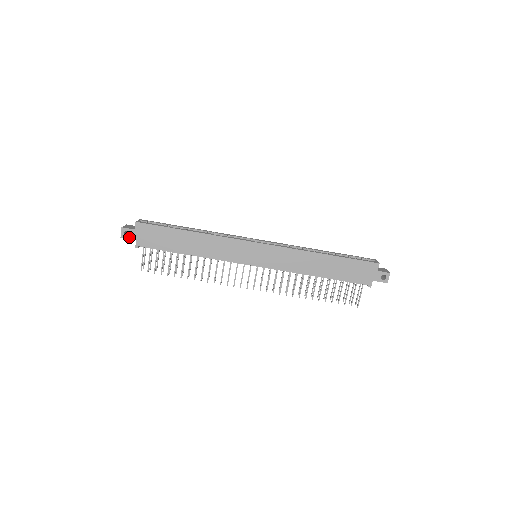
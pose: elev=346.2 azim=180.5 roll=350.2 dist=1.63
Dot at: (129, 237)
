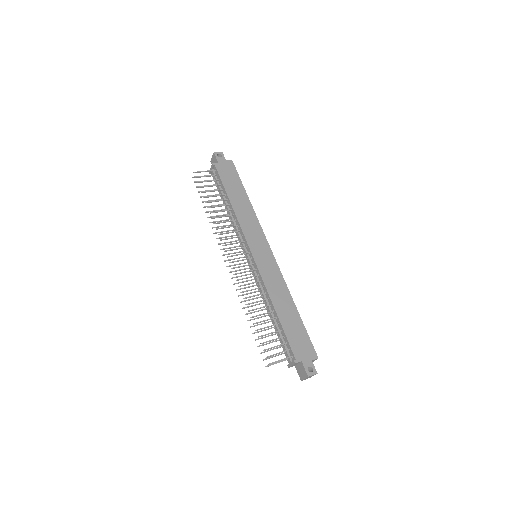
Dot at: (218, 158)
